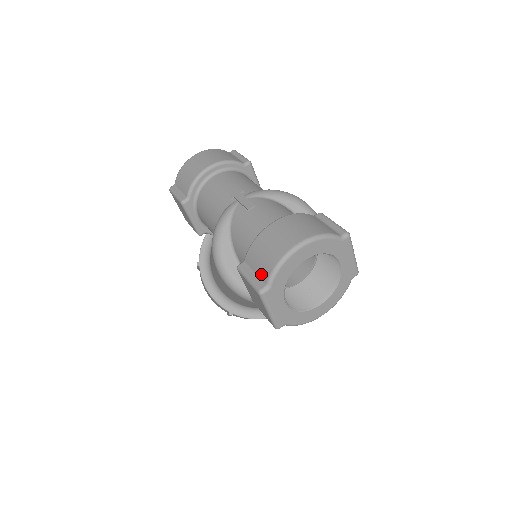
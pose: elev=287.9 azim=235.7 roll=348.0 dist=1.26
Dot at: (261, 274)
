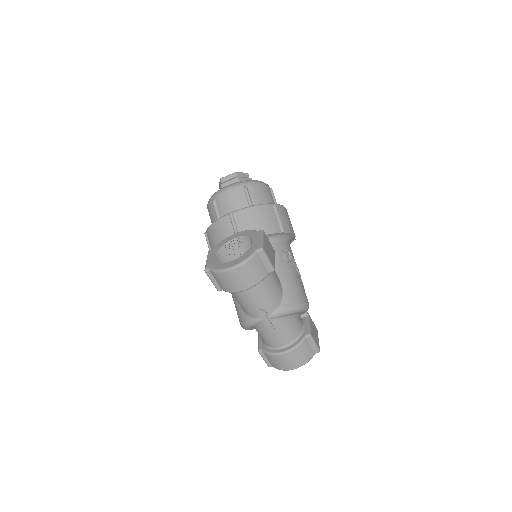
Dot at: (271, 364)
